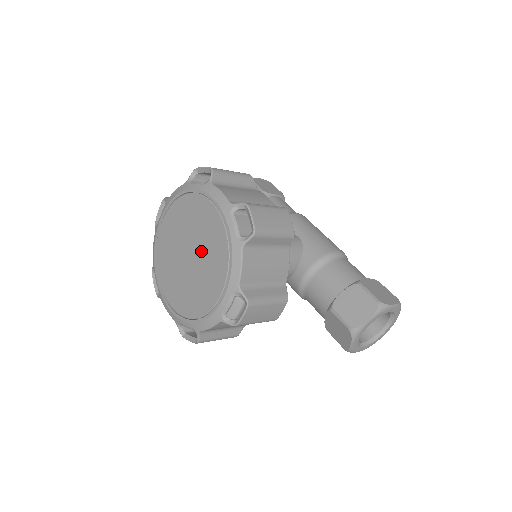
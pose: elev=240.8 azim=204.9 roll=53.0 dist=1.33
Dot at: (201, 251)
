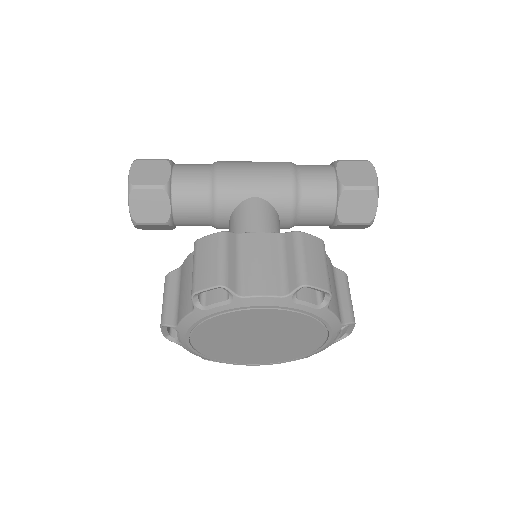
Dot at: (275, 333)
